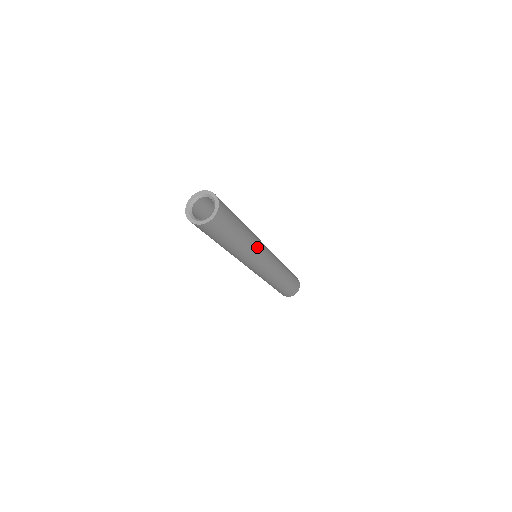
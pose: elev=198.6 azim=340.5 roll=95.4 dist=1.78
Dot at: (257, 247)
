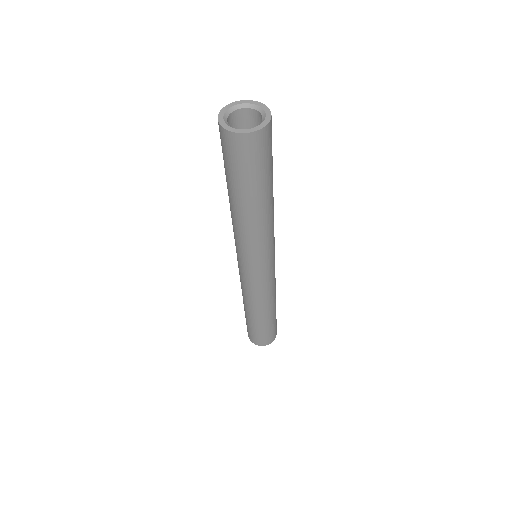
Dot at: (269, 236)
